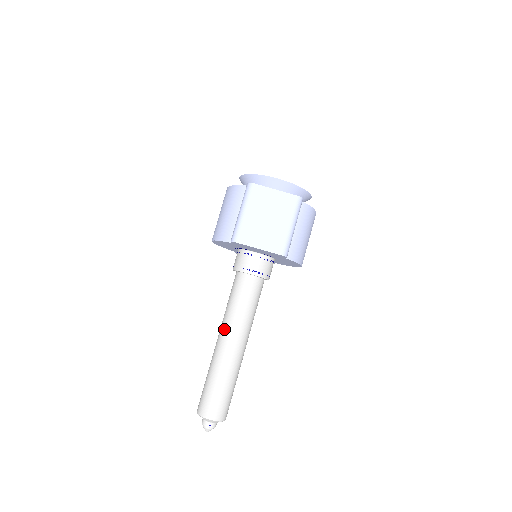
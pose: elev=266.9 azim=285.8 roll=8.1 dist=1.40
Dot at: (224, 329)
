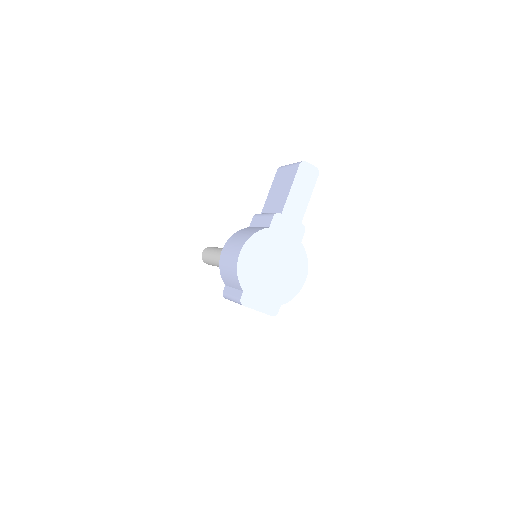
Dot at: occluded
